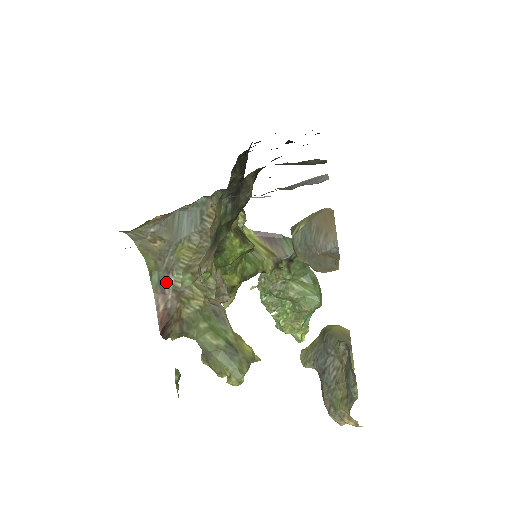
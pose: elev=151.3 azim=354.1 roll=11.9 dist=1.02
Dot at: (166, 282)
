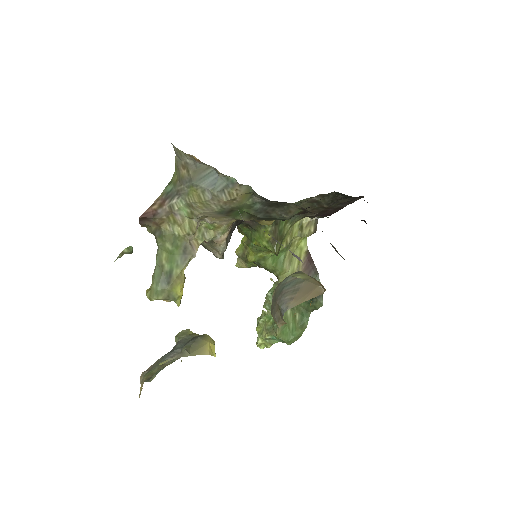
Dot at: (171, 197)
